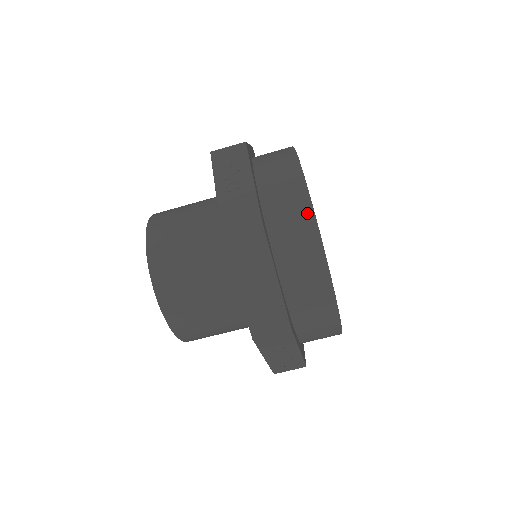
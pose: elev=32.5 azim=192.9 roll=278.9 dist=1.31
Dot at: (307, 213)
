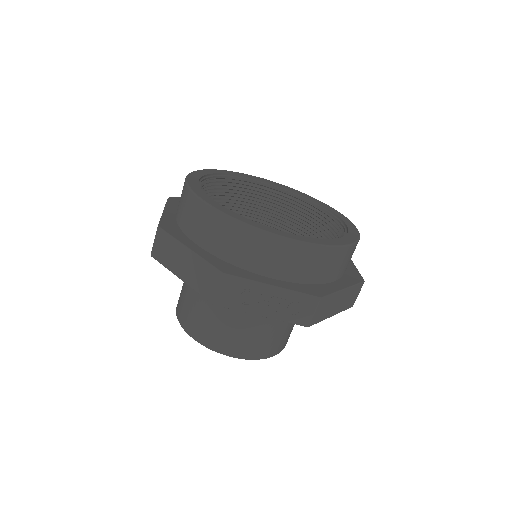
Dot at: (188, 194)
